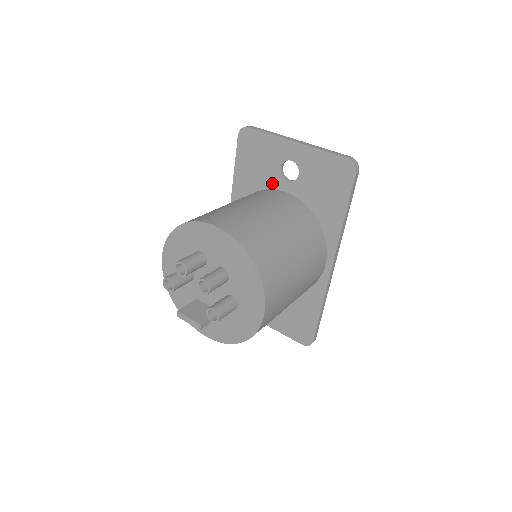
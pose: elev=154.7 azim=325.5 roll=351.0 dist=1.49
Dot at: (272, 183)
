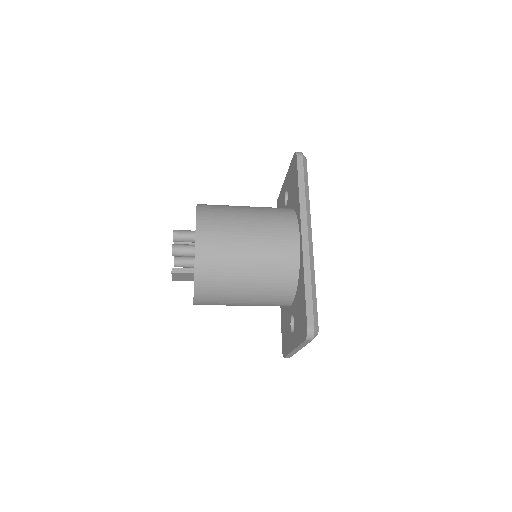
Dot at: occluded
